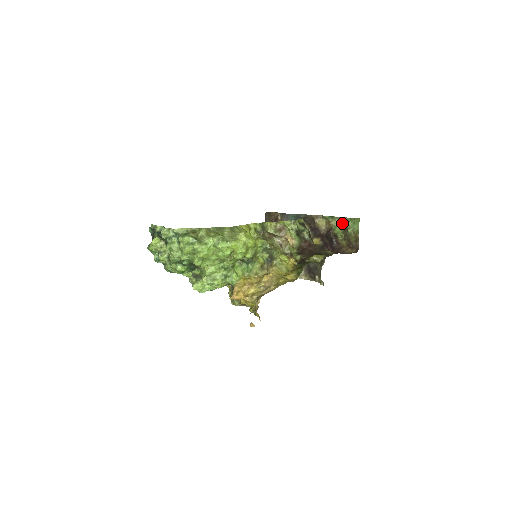
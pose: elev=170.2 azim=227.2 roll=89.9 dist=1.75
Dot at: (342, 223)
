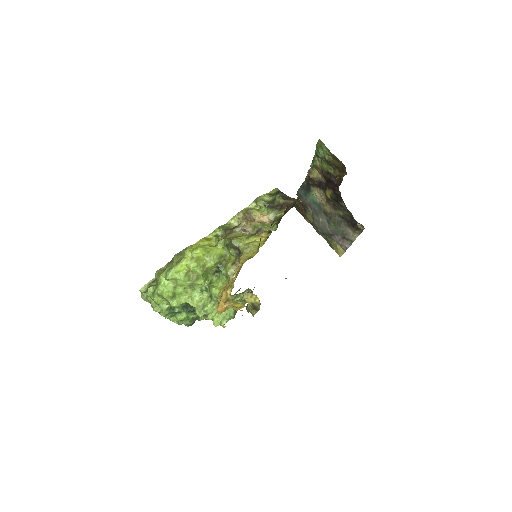
Dot at: (319, 157)
